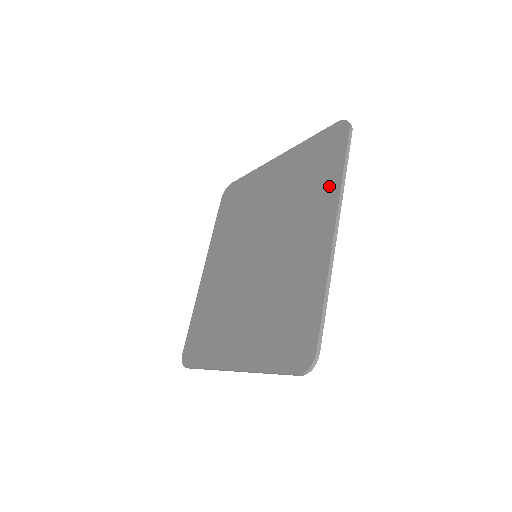
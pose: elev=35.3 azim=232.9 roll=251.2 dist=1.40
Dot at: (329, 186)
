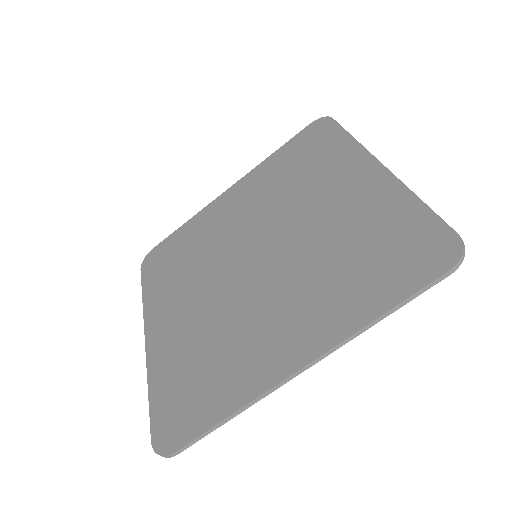
Dot at: (355, 307)
